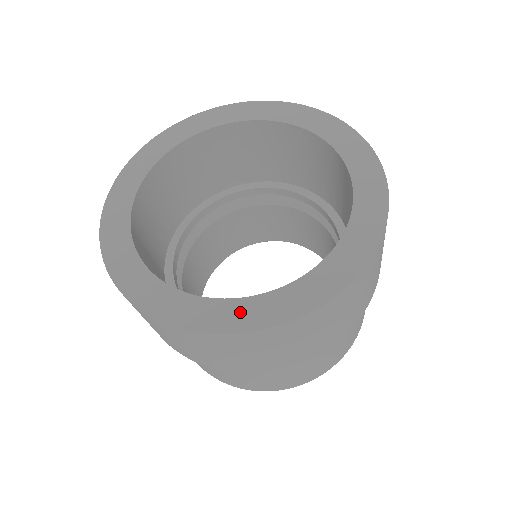
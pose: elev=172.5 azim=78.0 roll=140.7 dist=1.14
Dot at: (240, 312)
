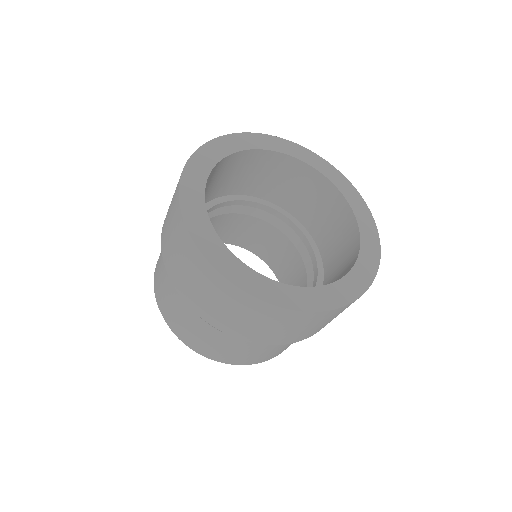
Dot at: (325, 296)
